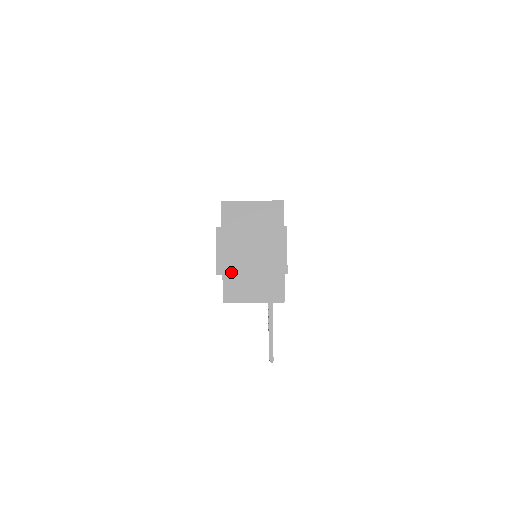
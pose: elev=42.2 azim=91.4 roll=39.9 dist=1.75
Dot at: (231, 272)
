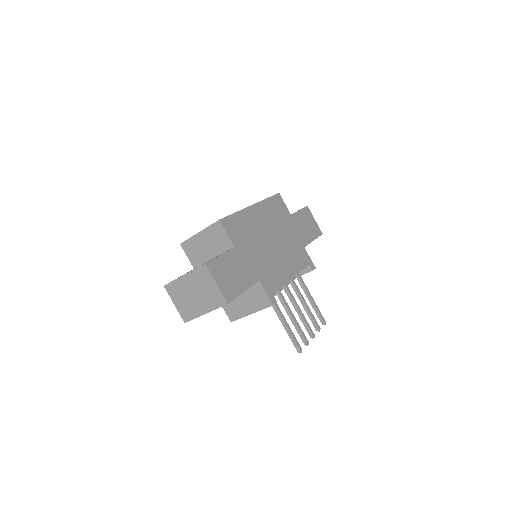
Dot at: (192, 317)
